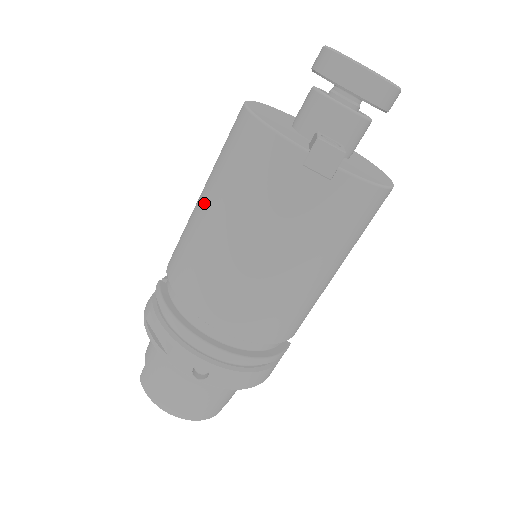
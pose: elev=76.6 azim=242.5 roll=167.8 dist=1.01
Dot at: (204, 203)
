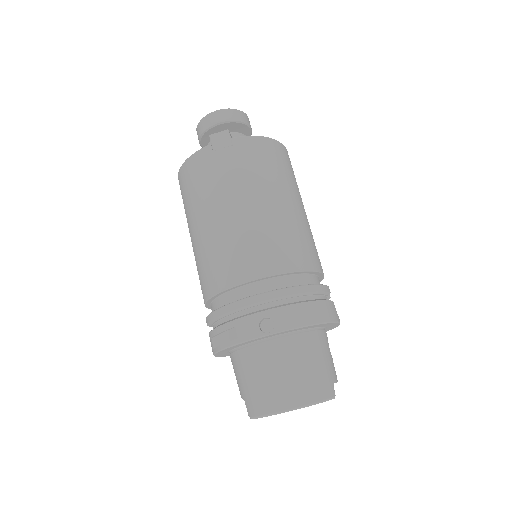
Dot at: (191, 235)
